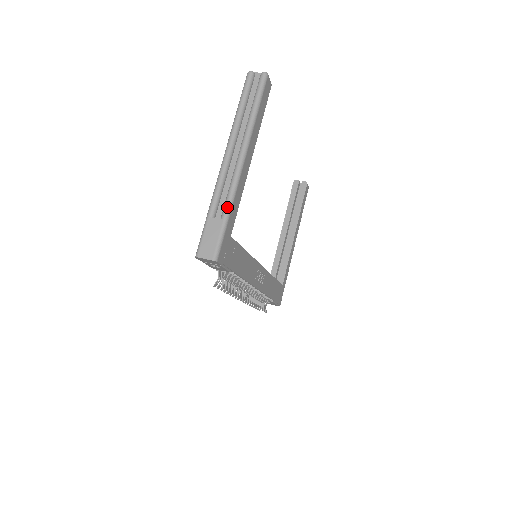
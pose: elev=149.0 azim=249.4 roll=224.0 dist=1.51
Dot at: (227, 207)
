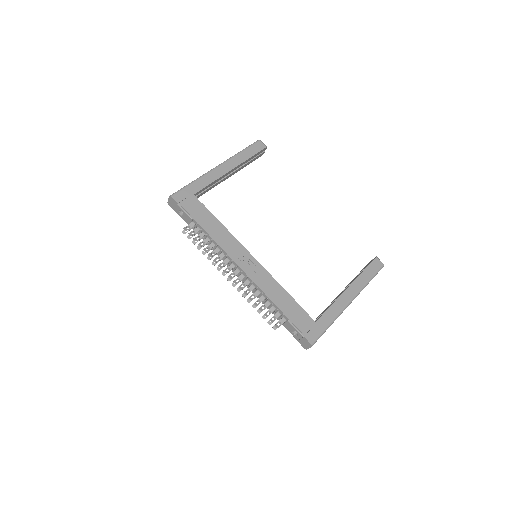
Dot at: (195, 180)
